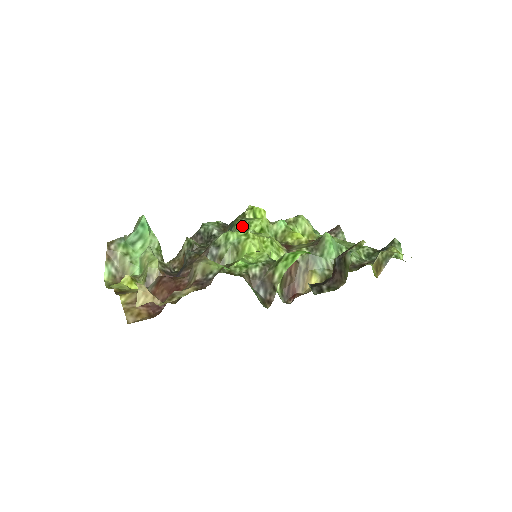
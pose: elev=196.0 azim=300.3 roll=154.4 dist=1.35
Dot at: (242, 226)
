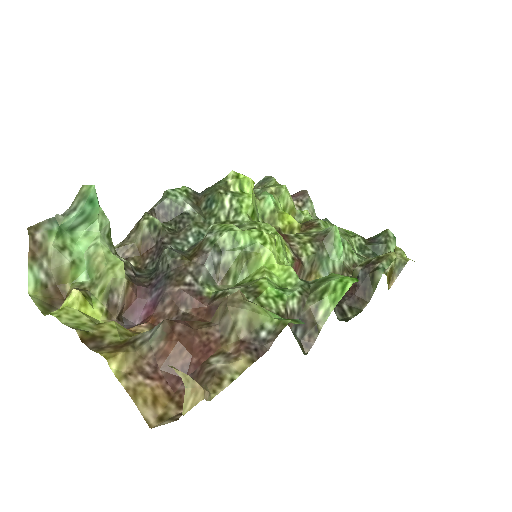
Dot at: (229, 205)
